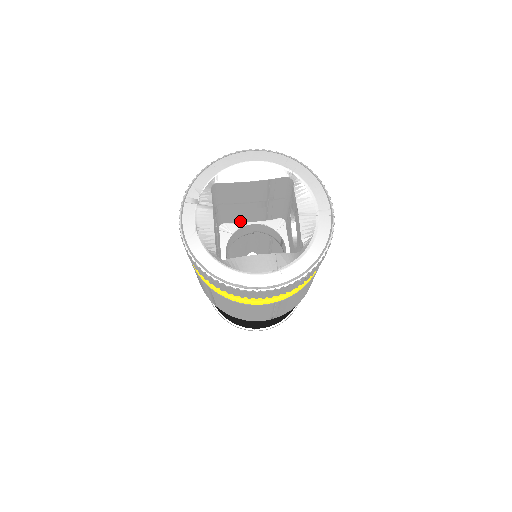
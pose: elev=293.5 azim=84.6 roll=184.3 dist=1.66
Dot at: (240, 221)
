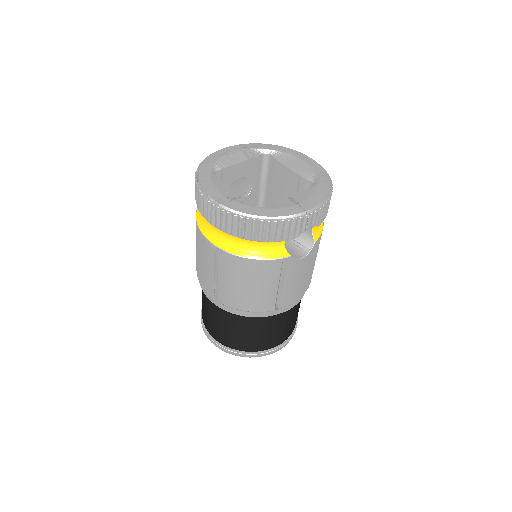
Dot at: occluded
